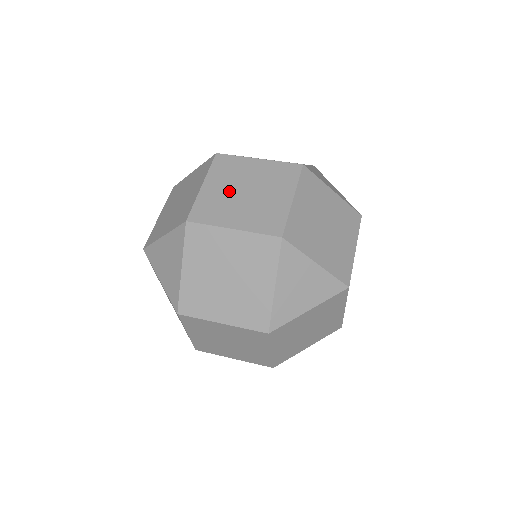
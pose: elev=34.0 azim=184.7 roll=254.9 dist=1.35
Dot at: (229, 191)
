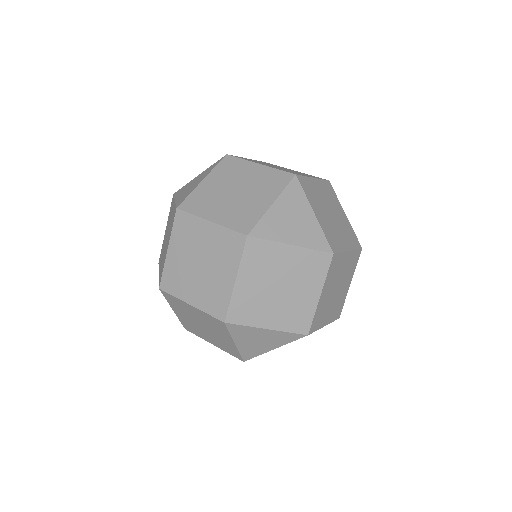
Dot at: (267, 164)
